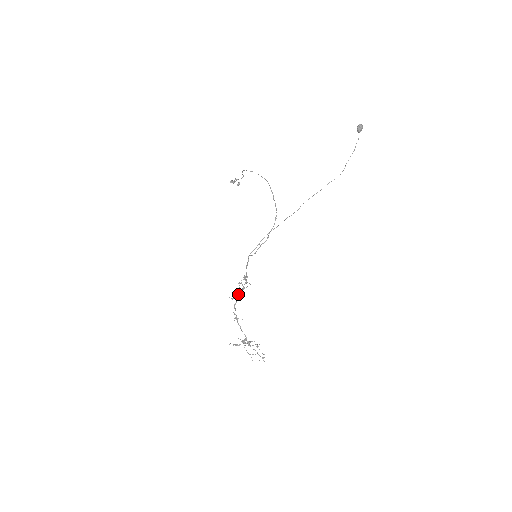
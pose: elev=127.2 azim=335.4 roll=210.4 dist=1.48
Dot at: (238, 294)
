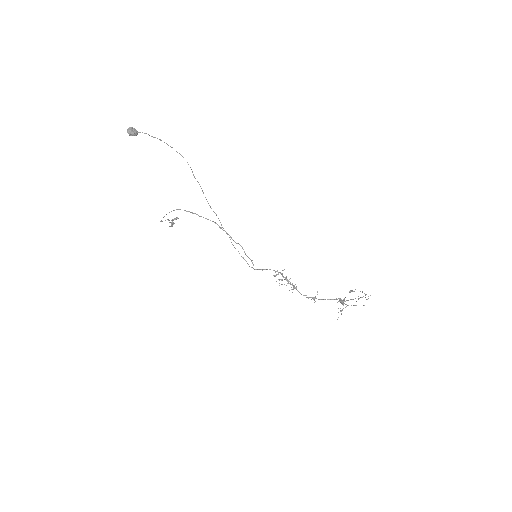
Dot at: occluded
